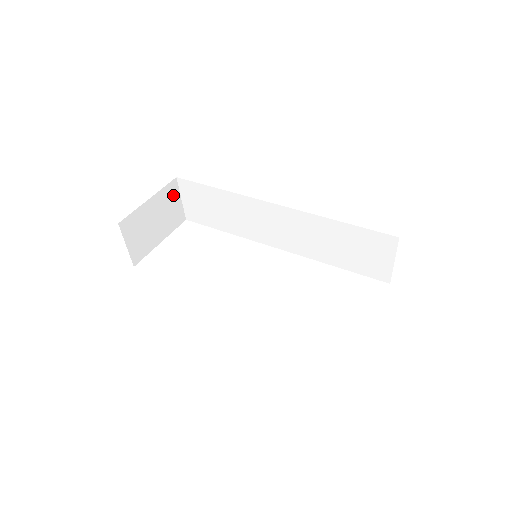
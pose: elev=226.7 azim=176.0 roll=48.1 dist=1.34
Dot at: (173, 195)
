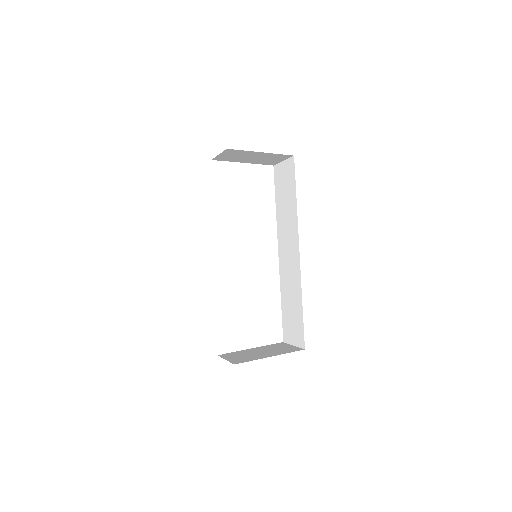
Dot at: (280, 158)
